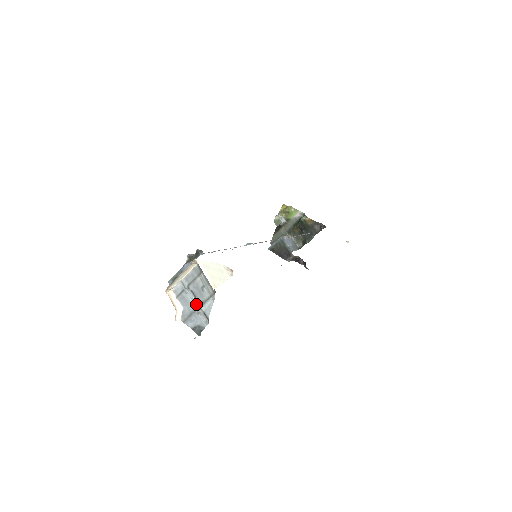
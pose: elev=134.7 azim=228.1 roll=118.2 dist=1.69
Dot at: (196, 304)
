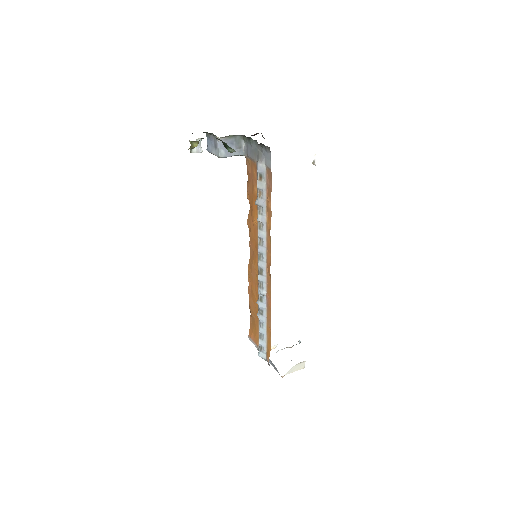
Dot at: occluded
